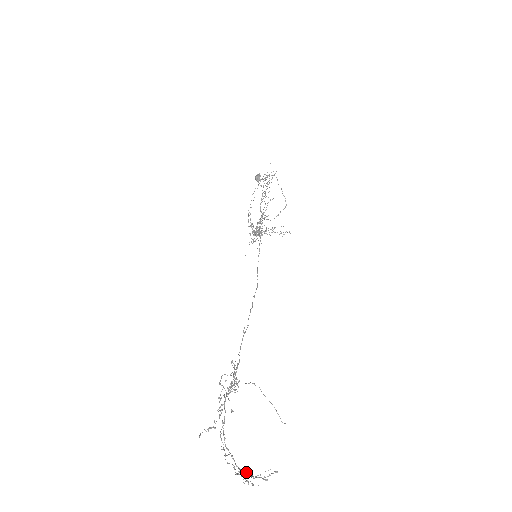
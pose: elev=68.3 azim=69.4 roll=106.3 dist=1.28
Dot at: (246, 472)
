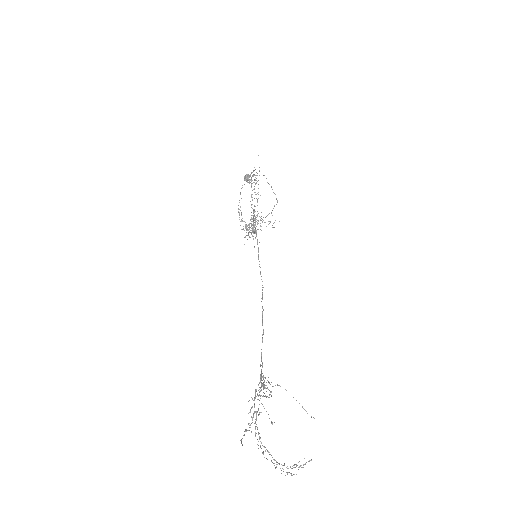
Dot at: occluded
